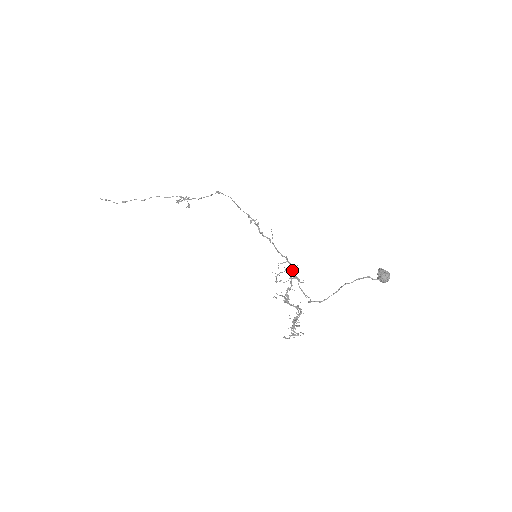
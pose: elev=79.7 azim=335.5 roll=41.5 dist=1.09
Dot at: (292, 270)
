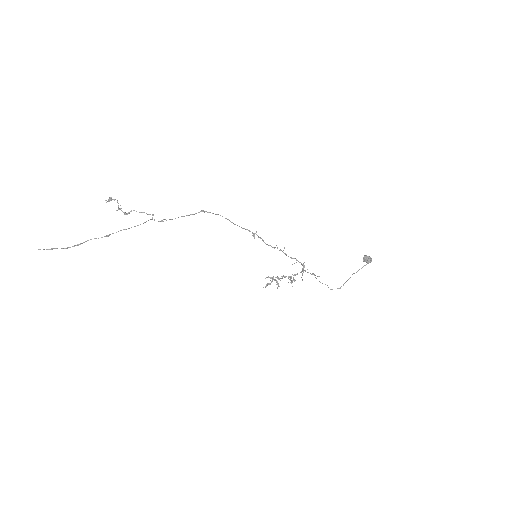
Dot at: (304, 267)
